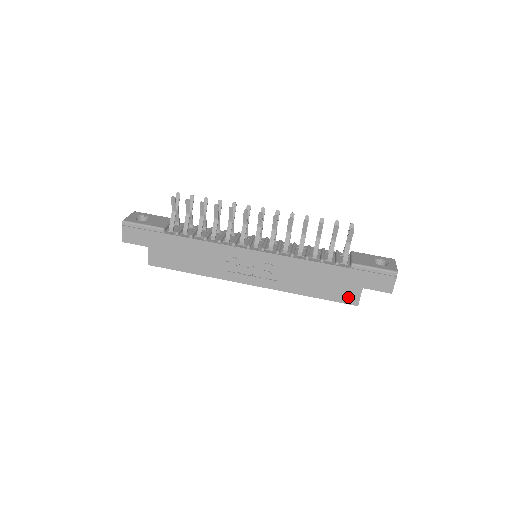
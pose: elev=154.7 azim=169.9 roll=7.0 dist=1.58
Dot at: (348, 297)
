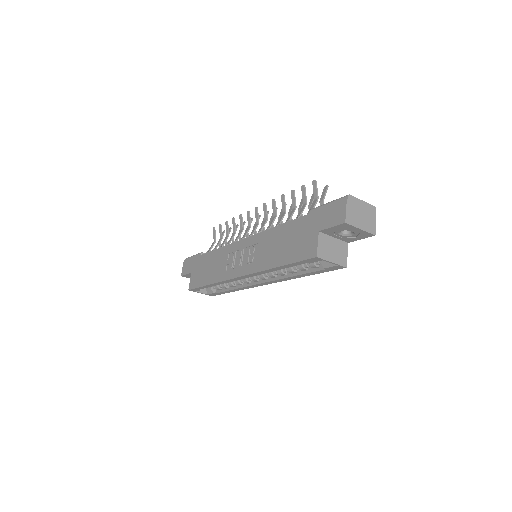
Dot at: (307, 250)
